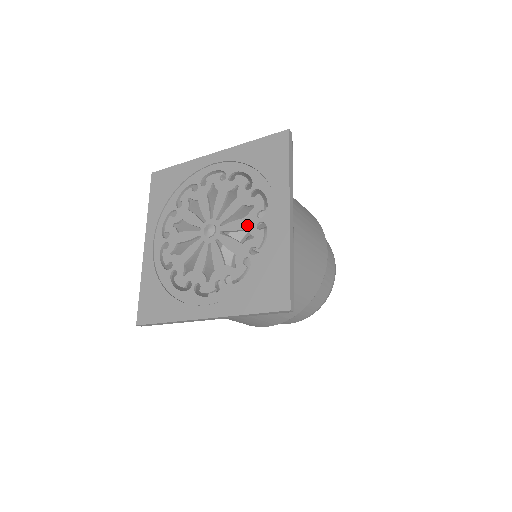
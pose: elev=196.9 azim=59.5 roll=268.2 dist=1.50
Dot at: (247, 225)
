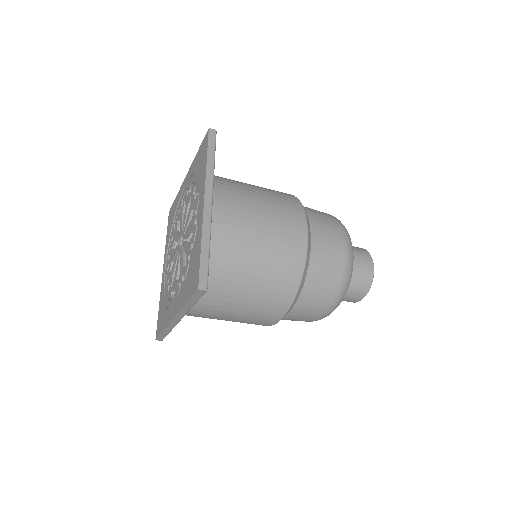
Dot at: (191, 226)
